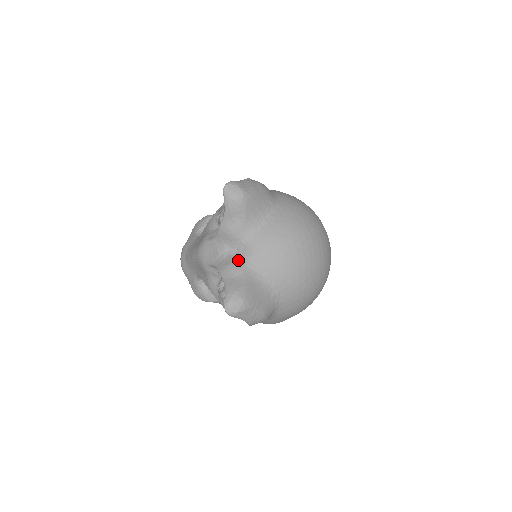
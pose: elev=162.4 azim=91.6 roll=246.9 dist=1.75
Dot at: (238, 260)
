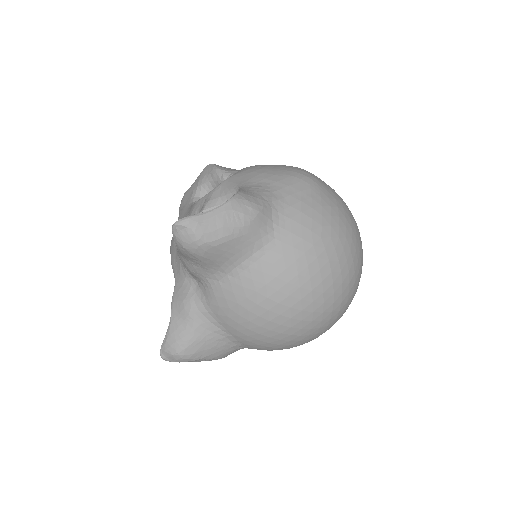
Dot at: (194, 300)
